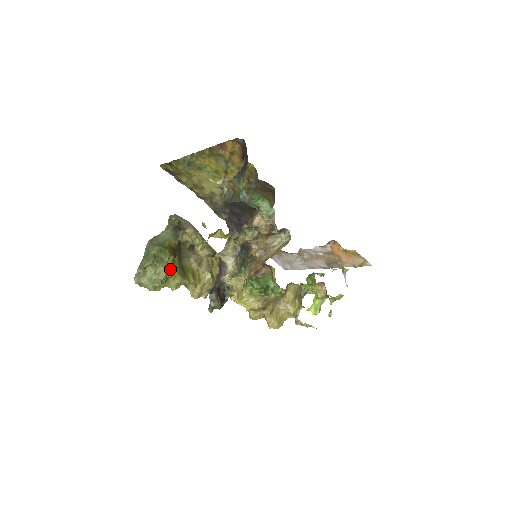
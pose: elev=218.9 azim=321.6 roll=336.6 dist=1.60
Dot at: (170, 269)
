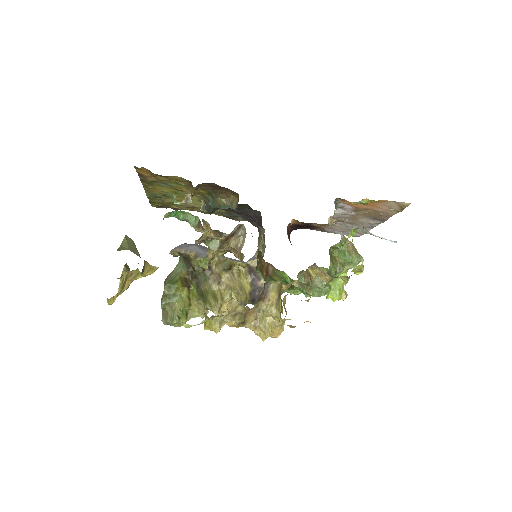
Dot at: (185, 301)
